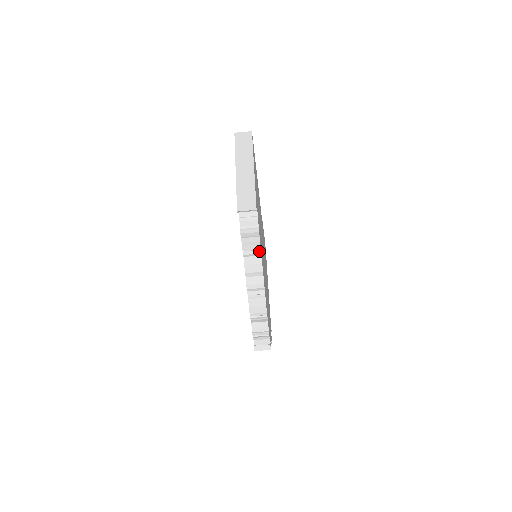
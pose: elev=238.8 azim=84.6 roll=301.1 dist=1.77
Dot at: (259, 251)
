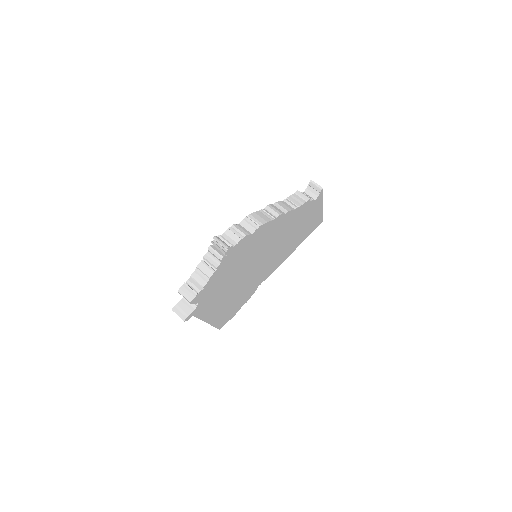
Dot at: (297, 207)
